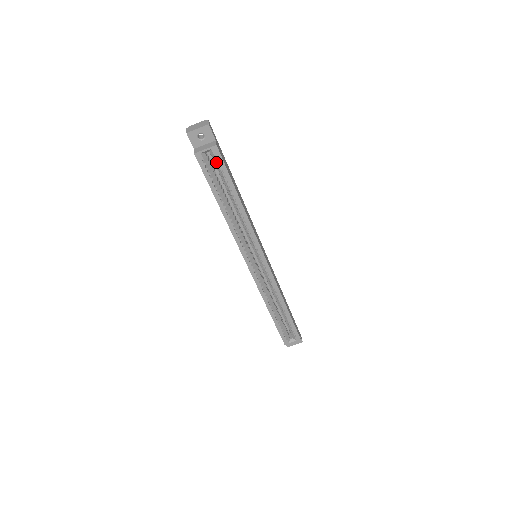
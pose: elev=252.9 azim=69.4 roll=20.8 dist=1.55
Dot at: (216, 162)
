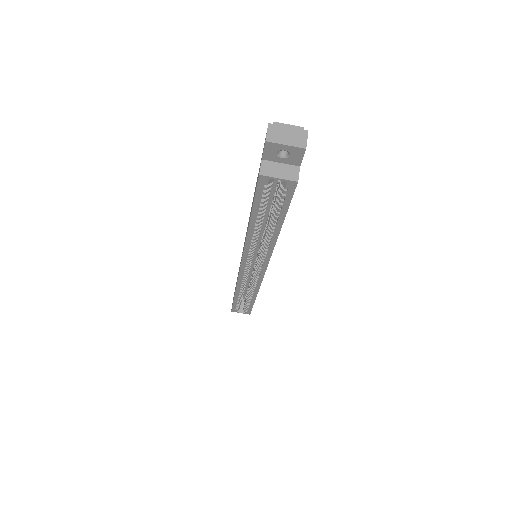
Dot at: (281, 190)
